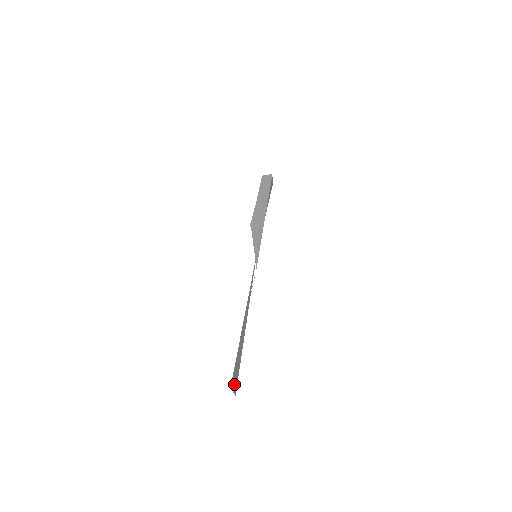
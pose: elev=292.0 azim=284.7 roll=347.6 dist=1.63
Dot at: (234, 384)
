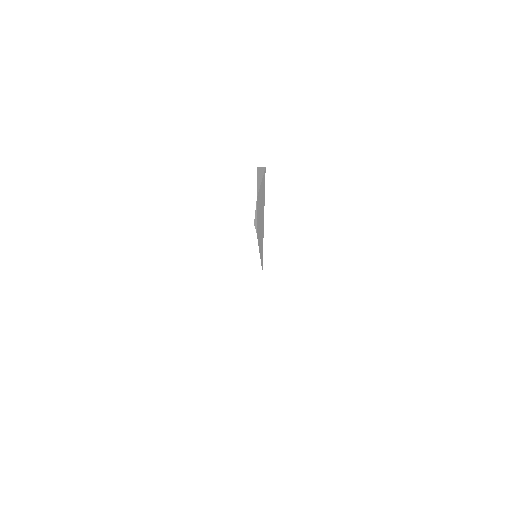
Dot at: occluded
